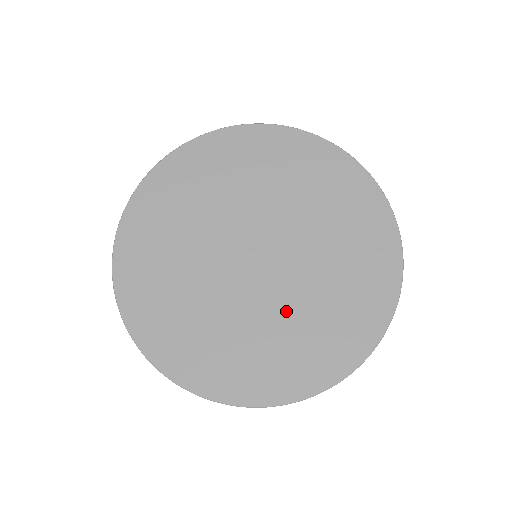
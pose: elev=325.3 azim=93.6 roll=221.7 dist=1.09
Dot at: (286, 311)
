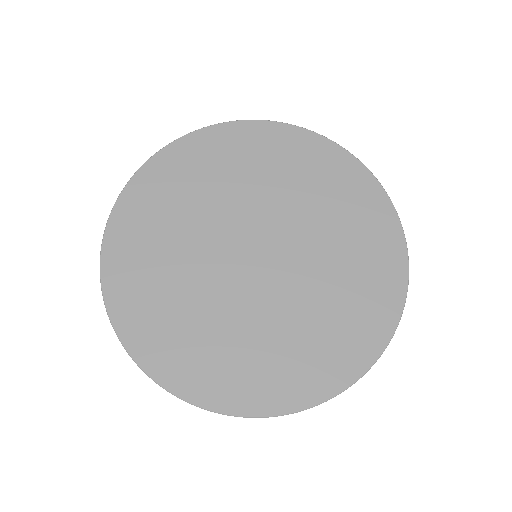
Dot at: (274, 320)
